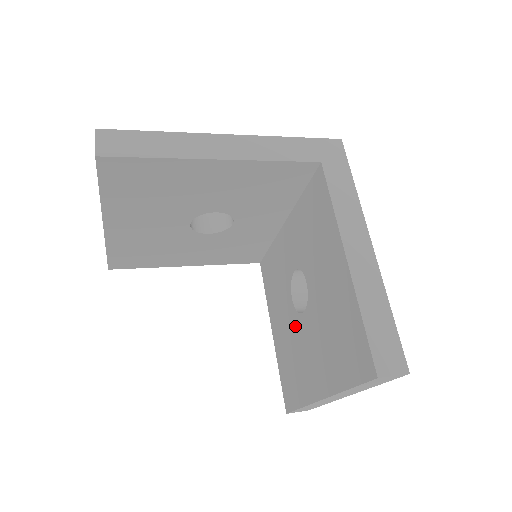
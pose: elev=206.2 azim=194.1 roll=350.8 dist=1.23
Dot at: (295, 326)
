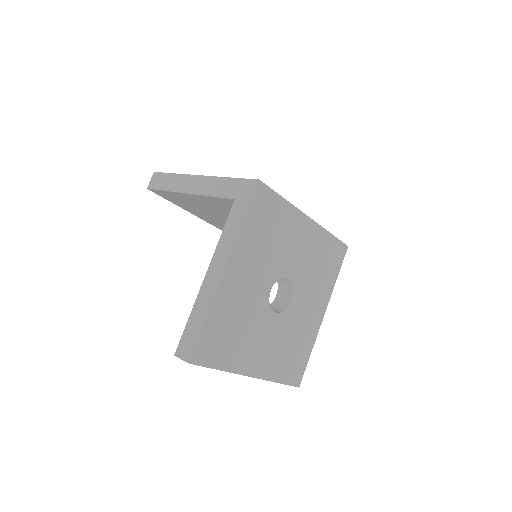
Dot at: occluded
